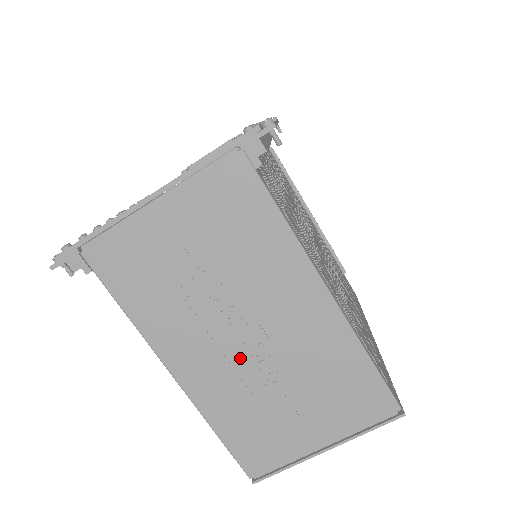
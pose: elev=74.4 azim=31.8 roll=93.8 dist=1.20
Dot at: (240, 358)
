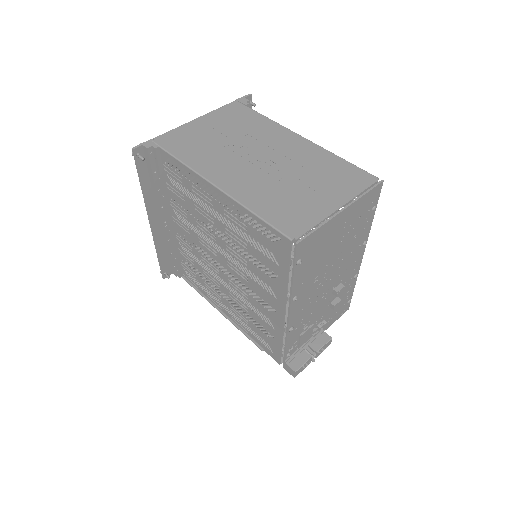
Dot at: (260, 170)
